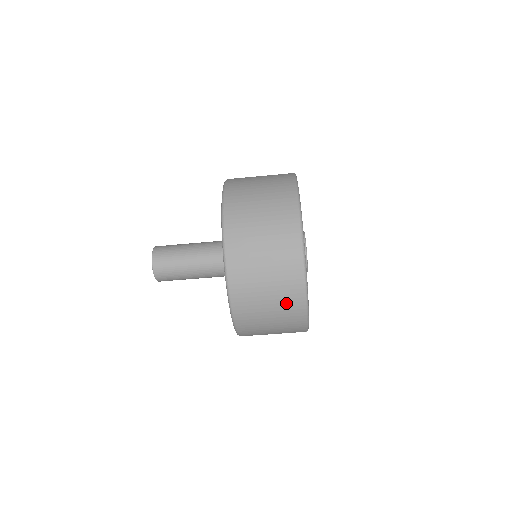
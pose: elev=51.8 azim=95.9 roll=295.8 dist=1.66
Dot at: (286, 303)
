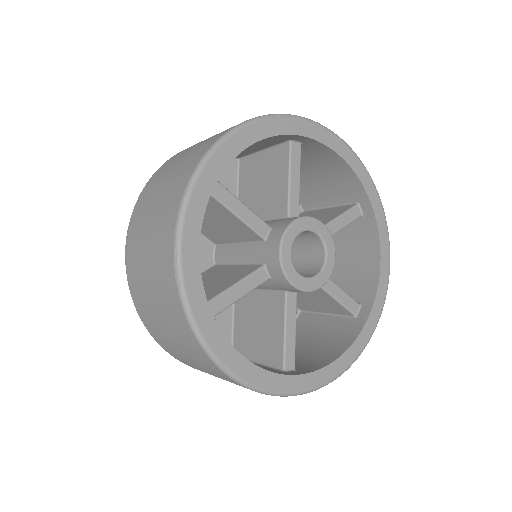
Dot at: occluded
